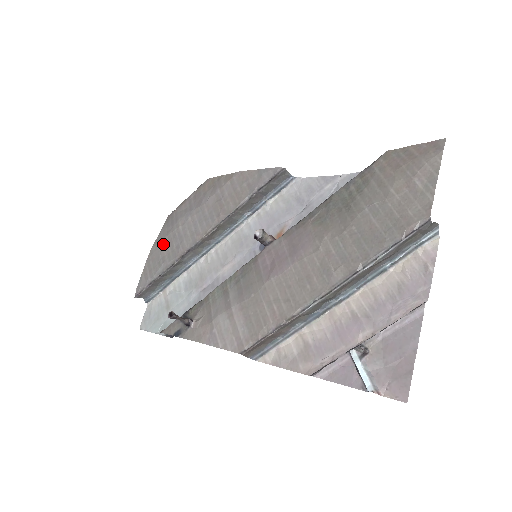
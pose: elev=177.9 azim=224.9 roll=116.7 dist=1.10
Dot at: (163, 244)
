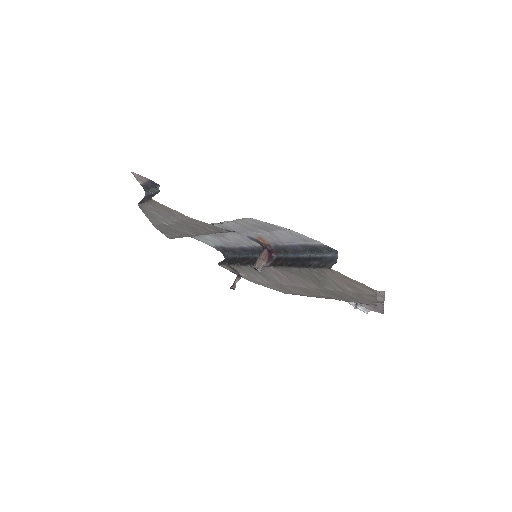
Dot at: (162, 227)
